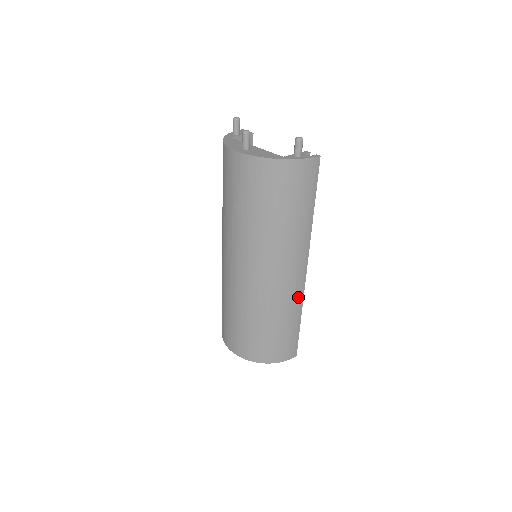
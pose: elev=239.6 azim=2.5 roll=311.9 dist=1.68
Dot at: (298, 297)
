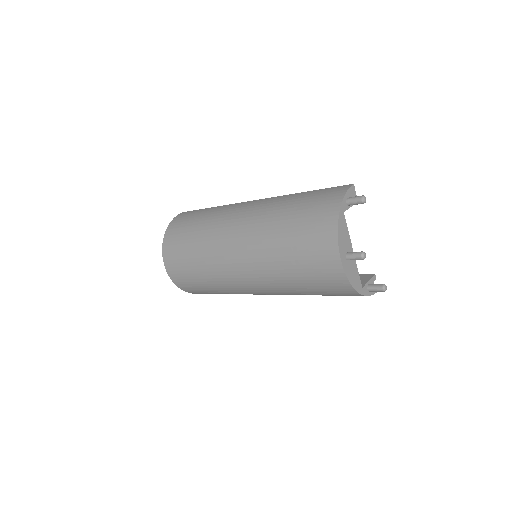
Dot at: occluded
